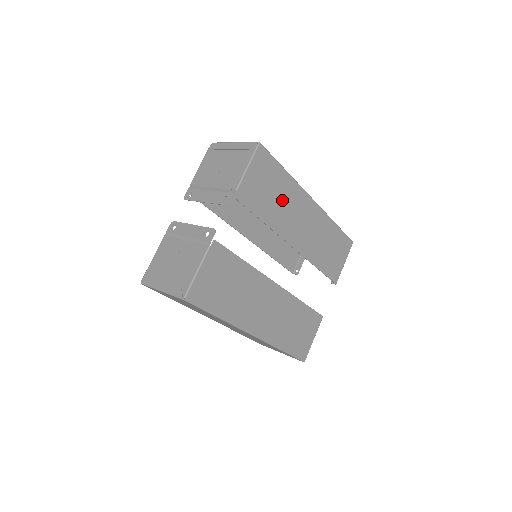
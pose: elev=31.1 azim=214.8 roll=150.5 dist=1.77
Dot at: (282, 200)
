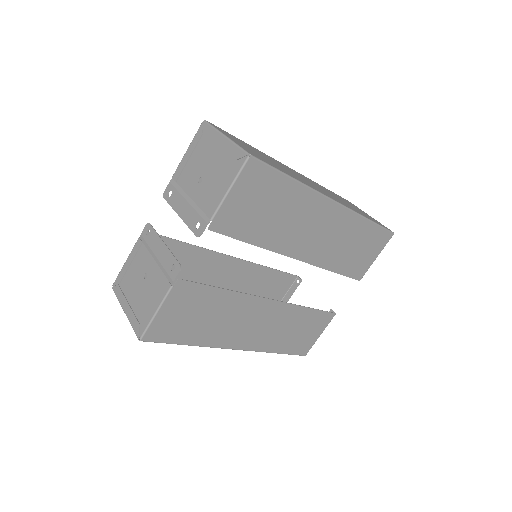
Dot at: (285, 214)
